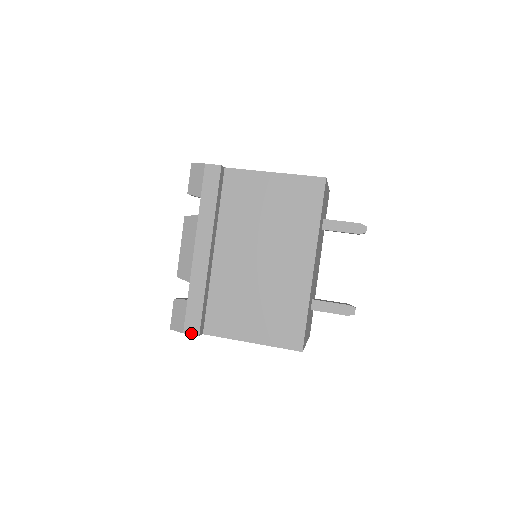
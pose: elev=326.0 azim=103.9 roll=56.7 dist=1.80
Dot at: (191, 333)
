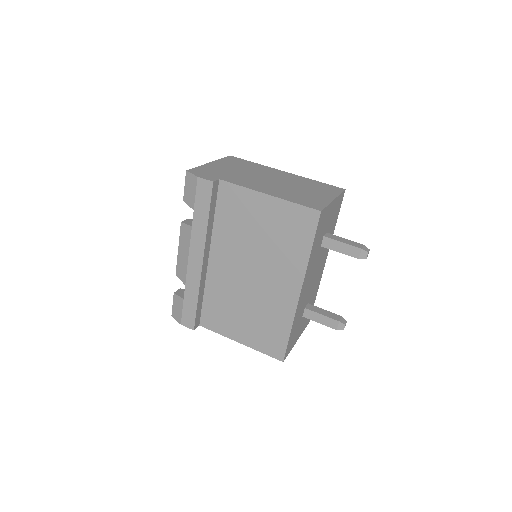
Dot at: (187, 326)
